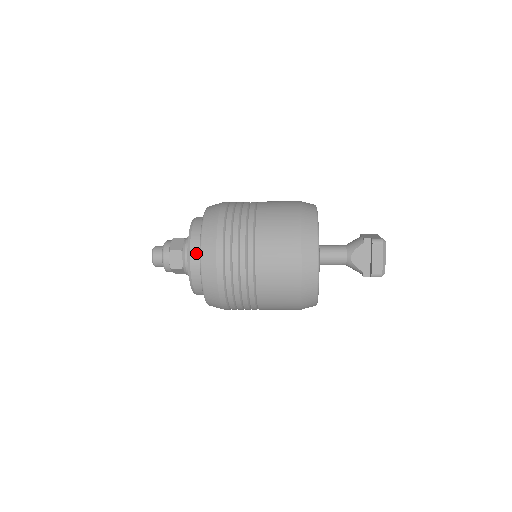
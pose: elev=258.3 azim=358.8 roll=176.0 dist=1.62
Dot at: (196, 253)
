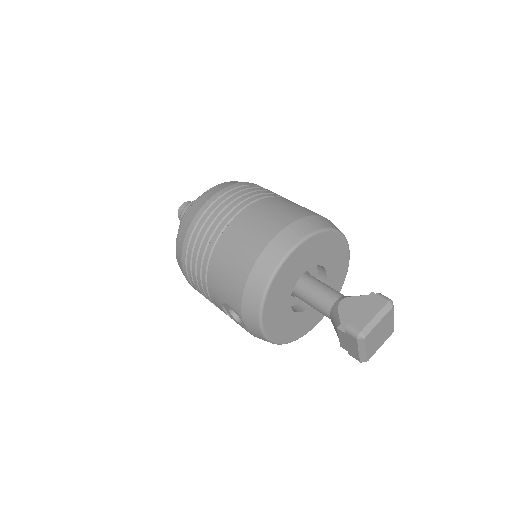
Dot at: occluded
